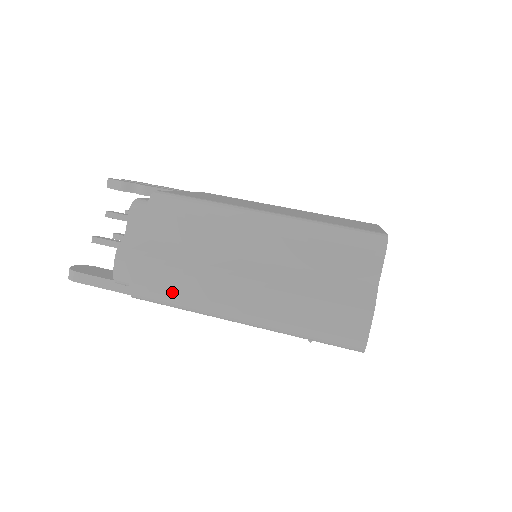
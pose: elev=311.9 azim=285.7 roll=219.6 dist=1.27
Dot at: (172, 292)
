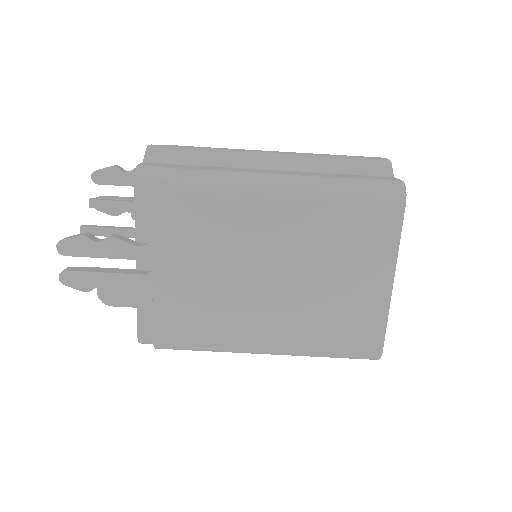
Dot at: occluded
